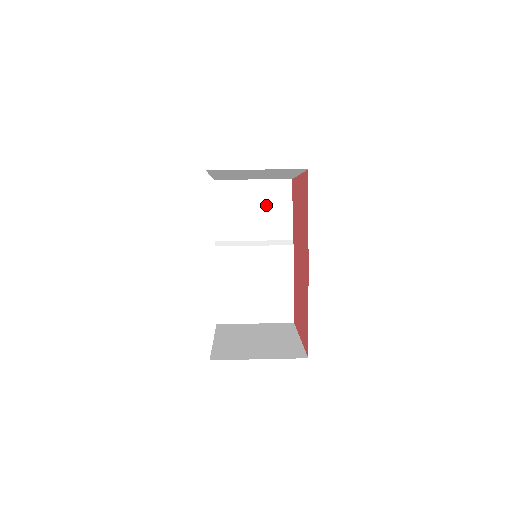
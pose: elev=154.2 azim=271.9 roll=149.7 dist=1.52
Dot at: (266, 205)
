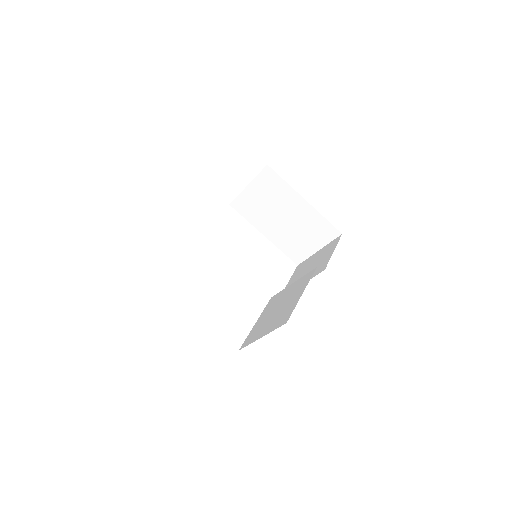
Dot at: occluded
